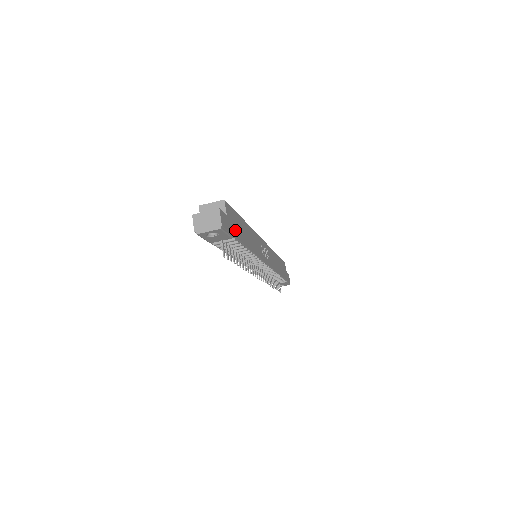
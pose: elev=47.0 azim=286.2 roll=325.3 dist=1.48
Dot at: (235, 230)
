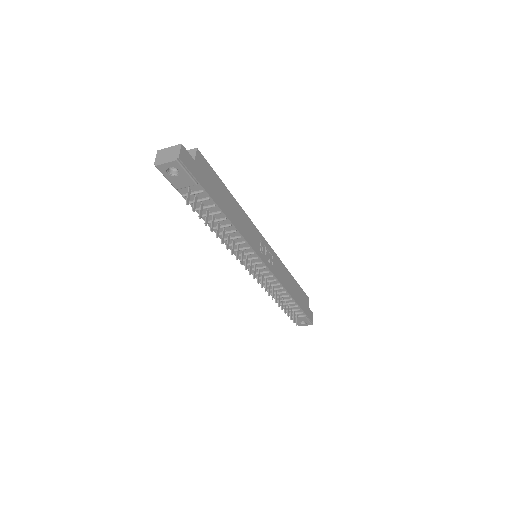
Dot at: (206, 184)
